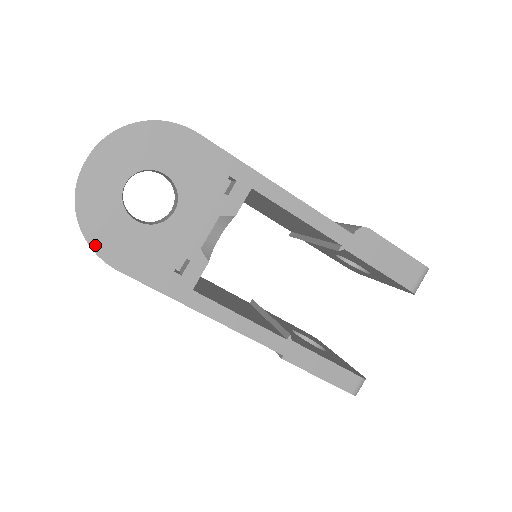
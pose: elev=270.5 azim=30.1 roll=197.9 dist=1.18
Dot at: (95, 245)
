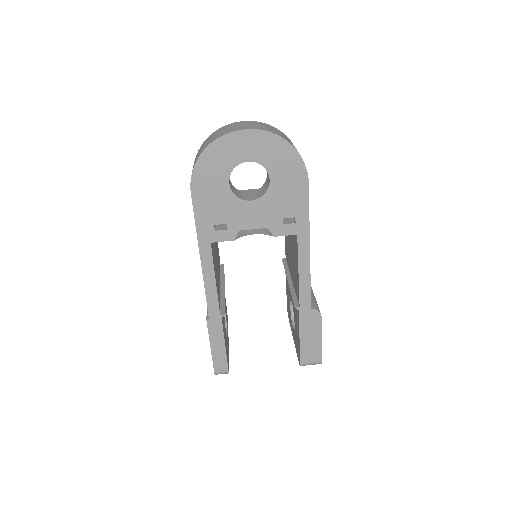
Dot at: (197, 169)
